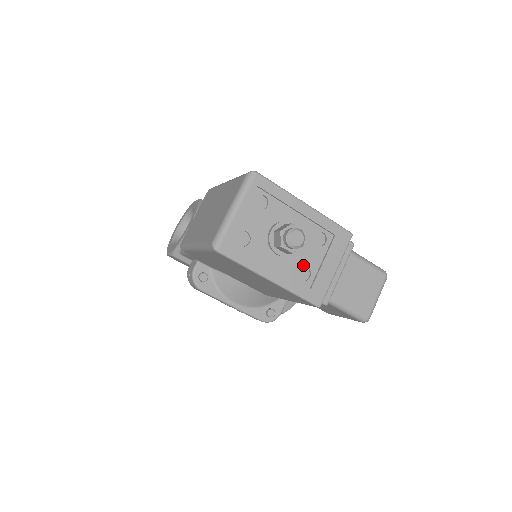
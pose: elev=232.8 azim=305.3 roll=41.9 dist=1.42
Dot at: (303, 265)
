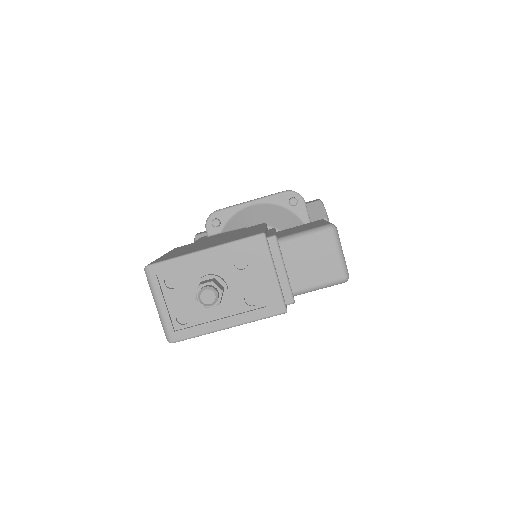
Dot at: (245, 294)
